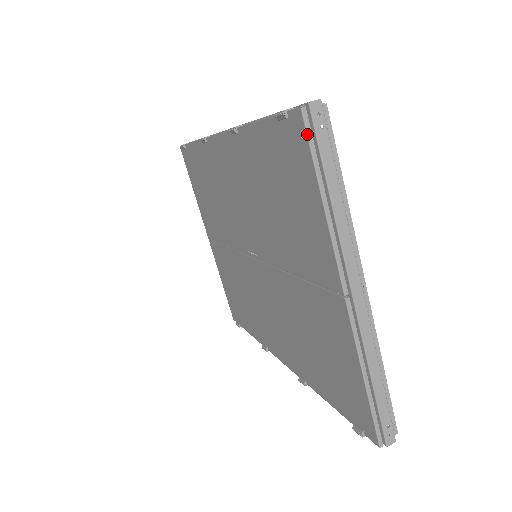
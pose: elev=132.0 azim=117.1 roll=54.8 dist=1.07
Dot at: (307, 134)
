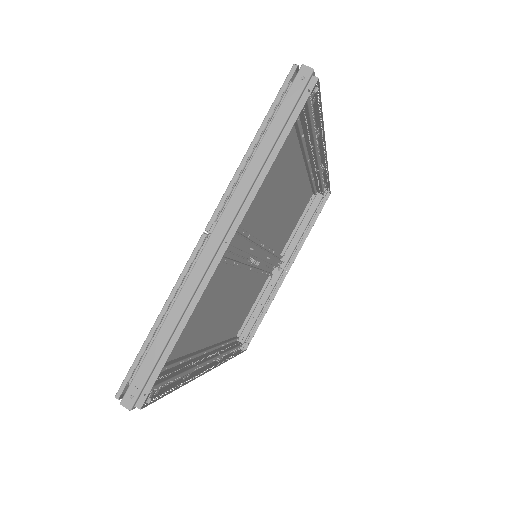
Dot at: (282, 85)
